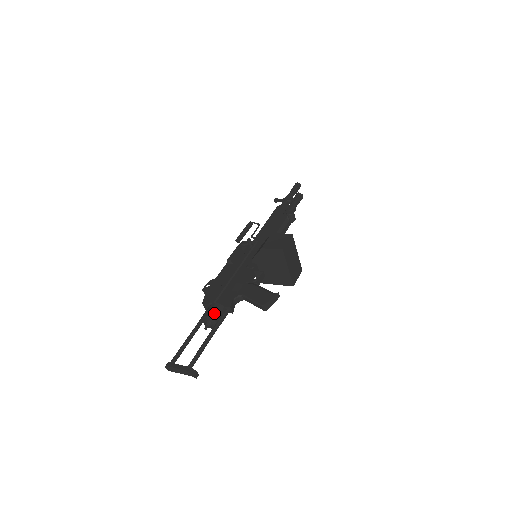
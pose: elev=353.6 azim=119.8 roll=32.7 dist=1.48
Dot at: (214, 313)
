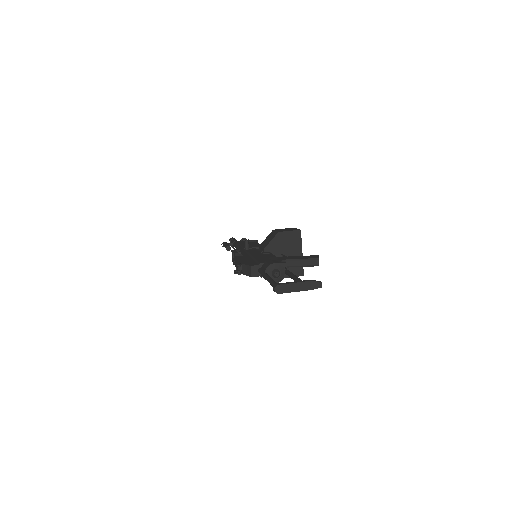
Dot at: occluded
